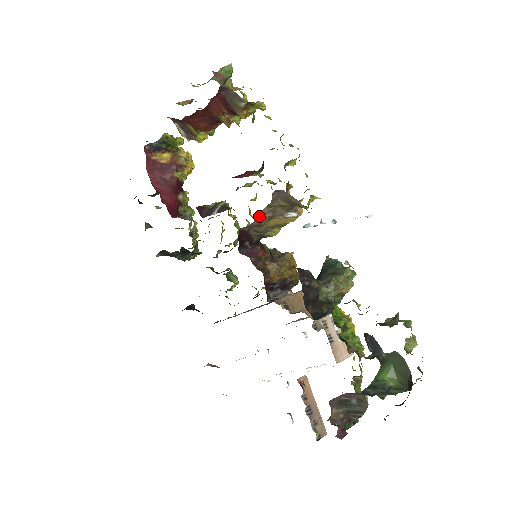
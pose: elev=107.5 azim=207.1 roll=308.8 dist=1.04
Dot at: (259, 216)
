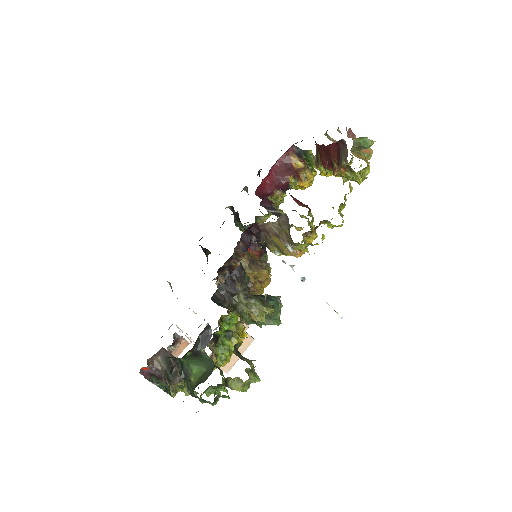
Dot at: (270, 225)
